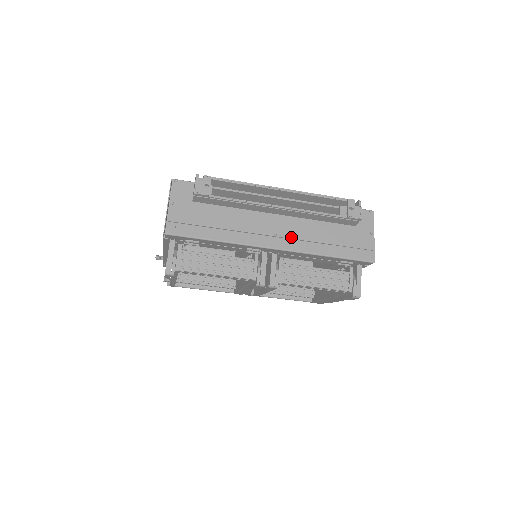
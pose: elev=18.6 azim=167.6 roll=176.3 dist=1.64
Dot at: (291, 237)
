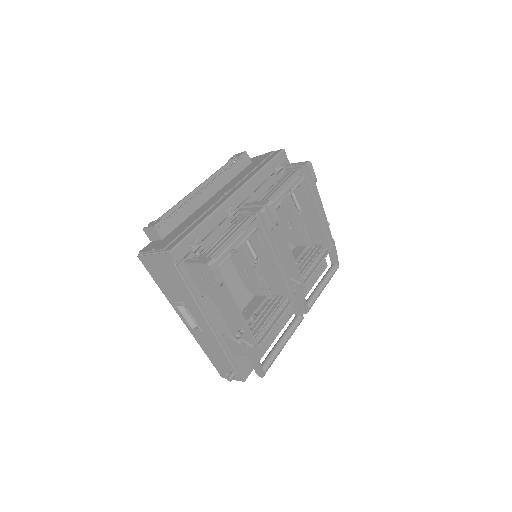
Dot at: (233, 186)
